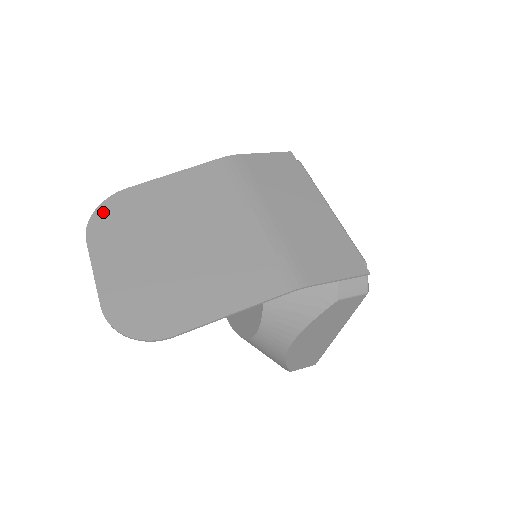
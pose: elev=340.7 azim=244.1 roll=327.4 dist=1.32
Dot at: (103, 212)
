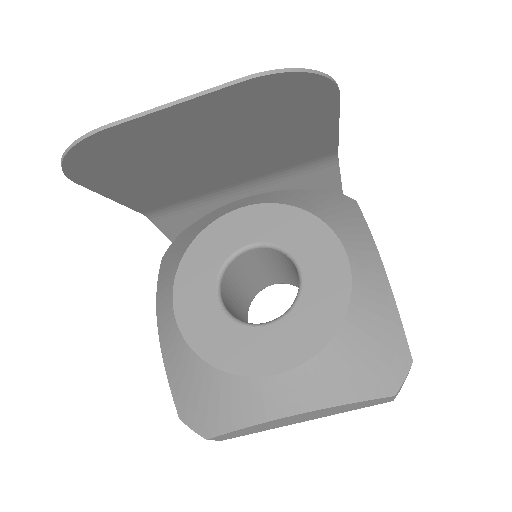
Dot at: (80, 155)
